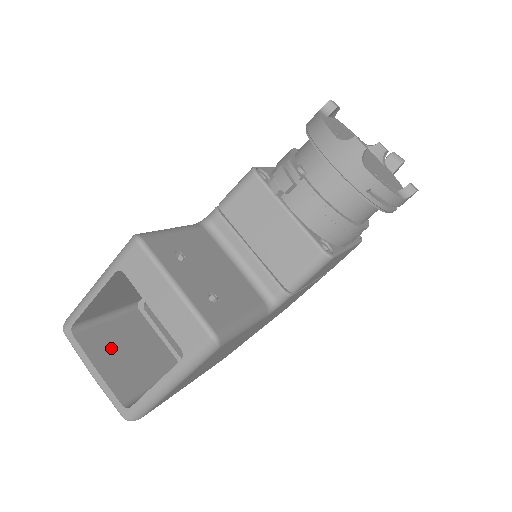
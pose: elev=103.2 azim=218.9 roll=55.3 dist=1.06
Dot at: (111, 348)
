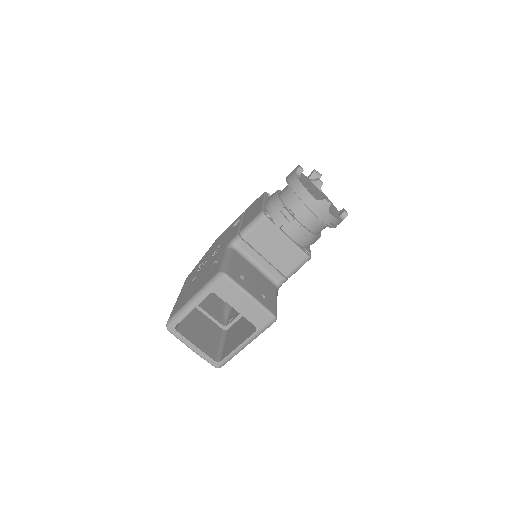
Dot at: (193, 331)
